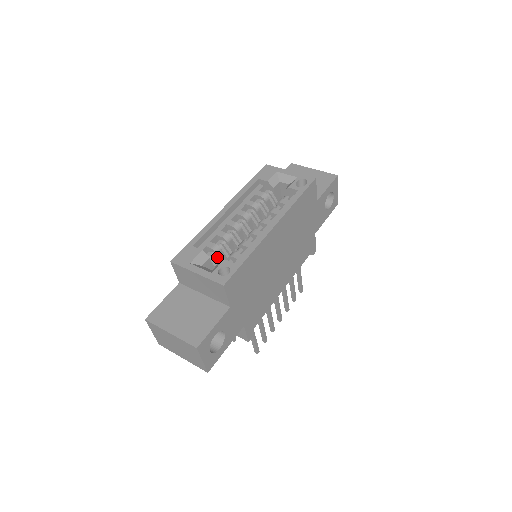
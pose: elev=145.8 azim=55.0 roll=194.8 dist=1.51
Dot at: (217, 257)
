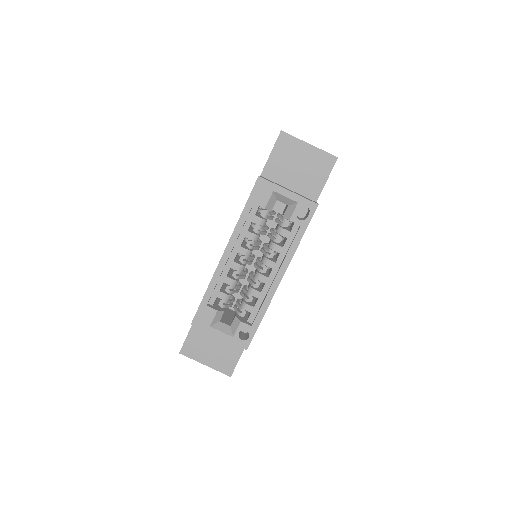
Dot at: (229, 301)
